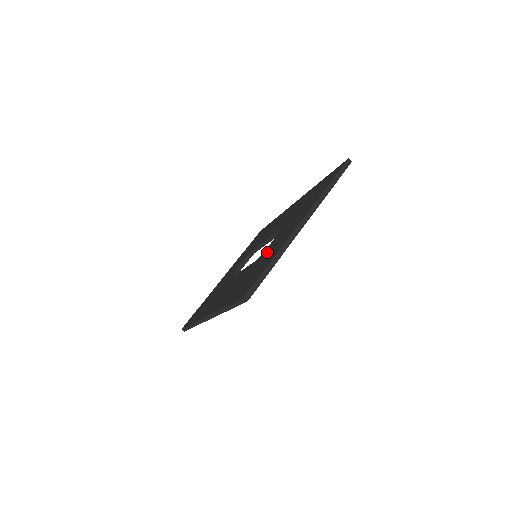
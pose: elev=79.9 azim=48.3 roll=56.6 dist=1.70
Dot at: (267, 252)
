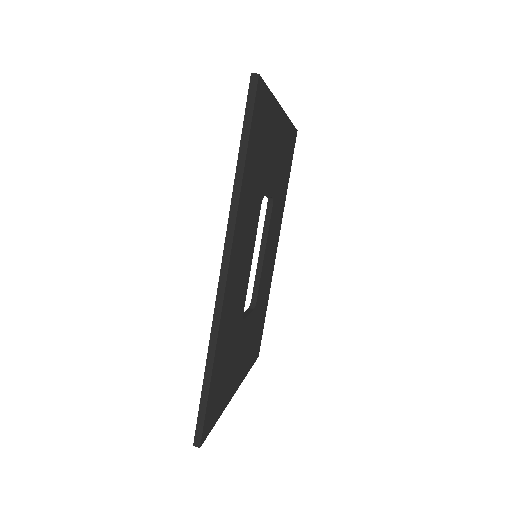
Dot at: occluded
